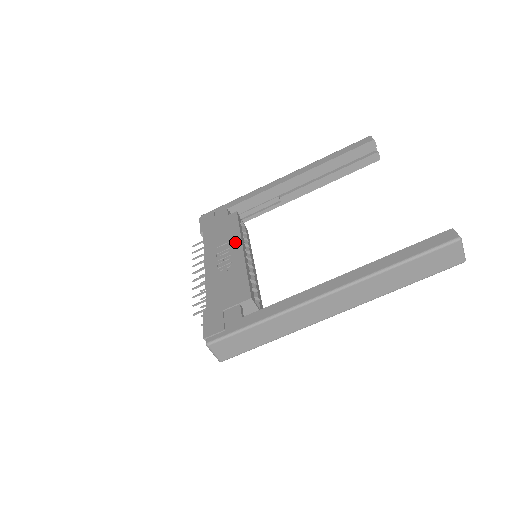
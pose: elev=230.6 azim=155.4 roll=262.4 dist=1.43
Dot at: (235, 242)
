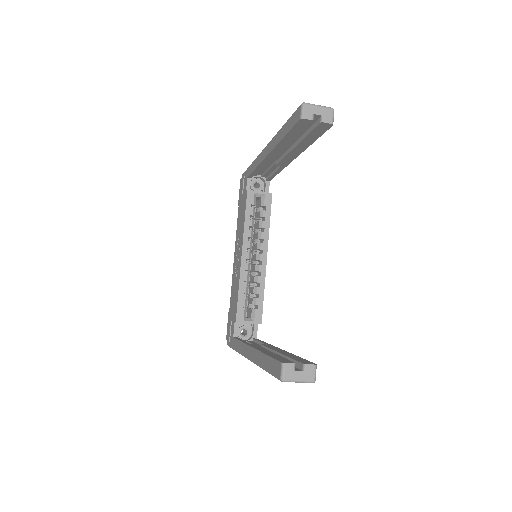
Dot at: (241, 241)
